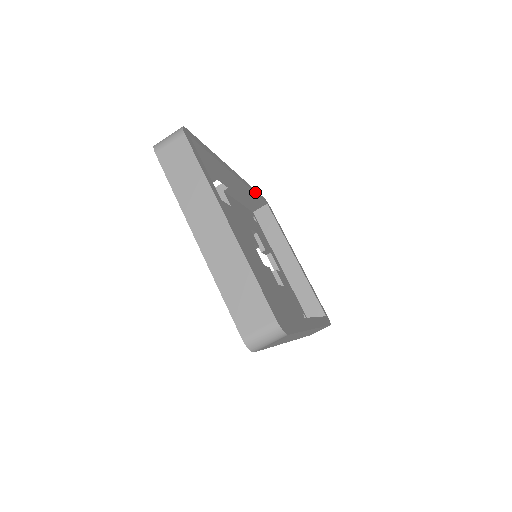
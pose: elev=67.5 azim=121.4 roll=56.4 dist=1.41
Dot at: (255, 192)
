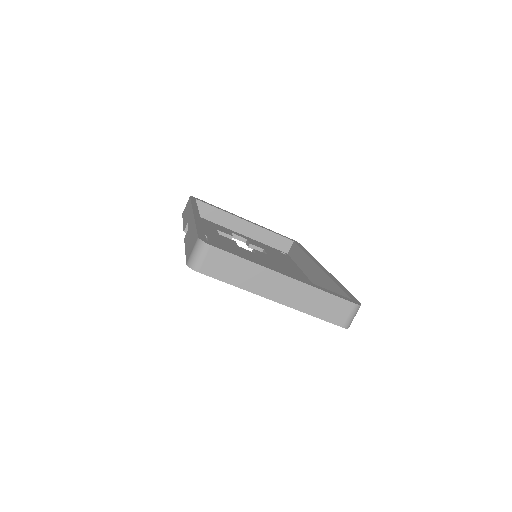
Dot at: (195, 204)
